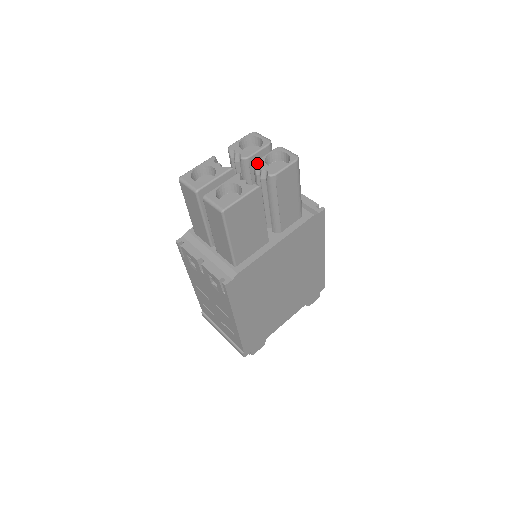
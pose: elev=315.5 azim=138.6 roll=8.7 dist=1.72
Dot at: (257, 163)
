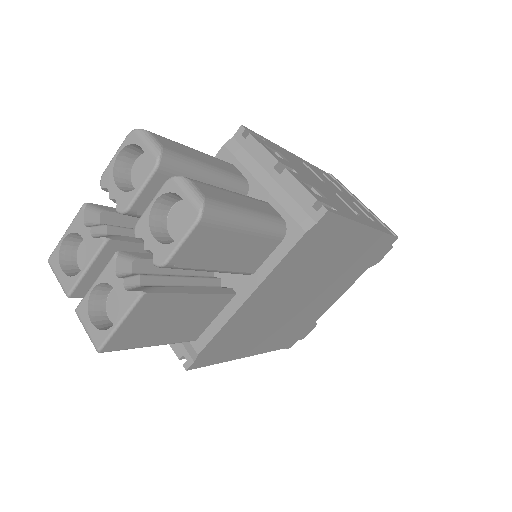
Dot at: (138, 230)
